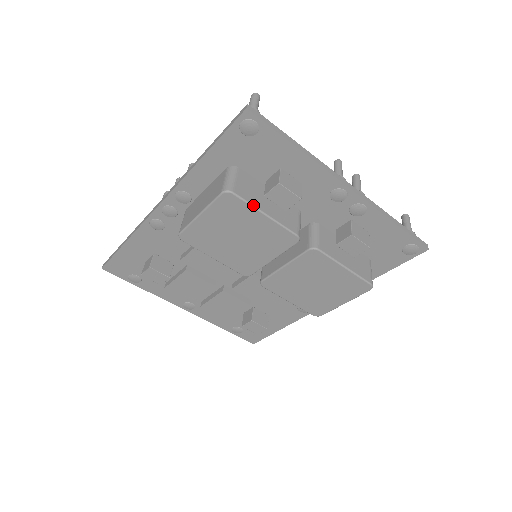
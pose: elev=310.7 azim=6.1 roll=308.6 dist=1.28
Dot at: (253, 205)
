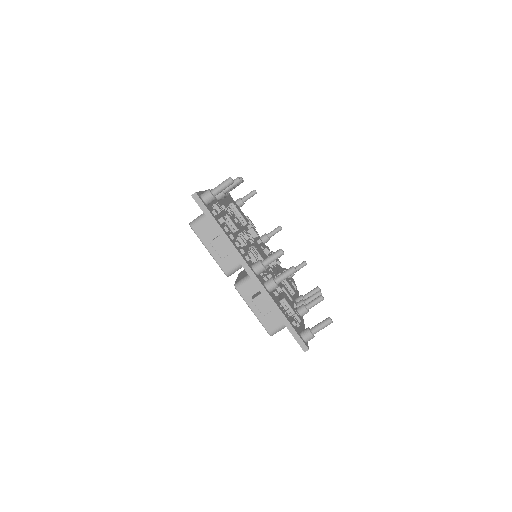
Dot at: (202, 241)
